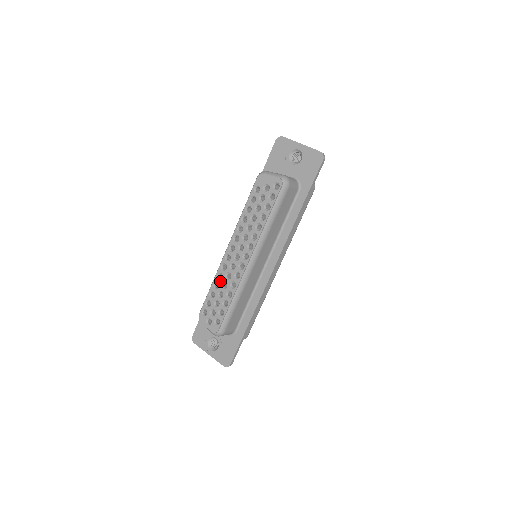
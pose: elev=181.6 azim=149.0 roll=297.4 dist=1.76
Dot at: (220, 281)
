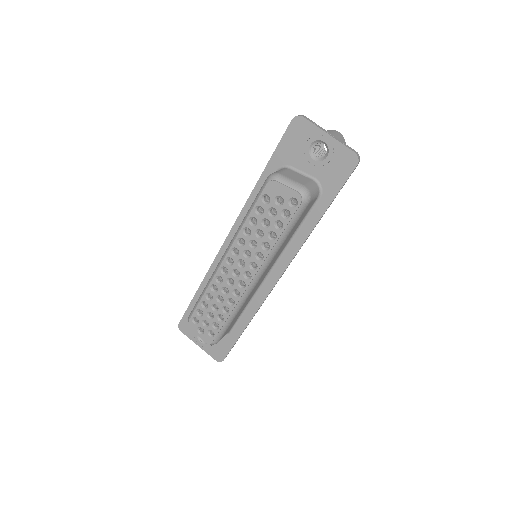
Dot at: (214, 293)
